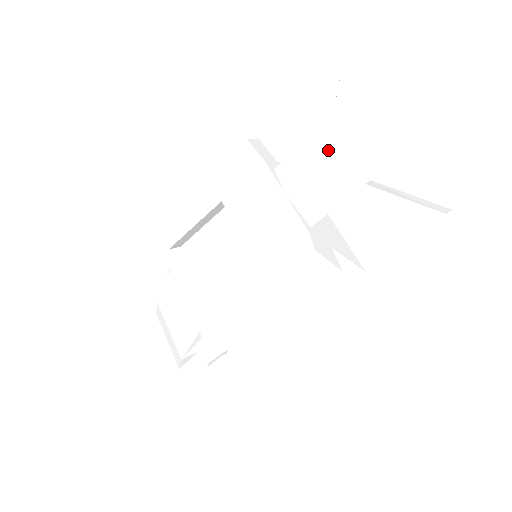
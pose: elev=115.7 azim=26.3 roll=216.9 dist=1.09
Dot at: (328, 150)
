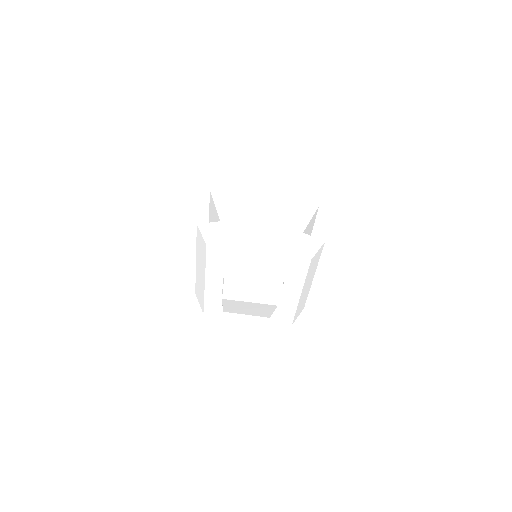
Dot at: (259, 212)
